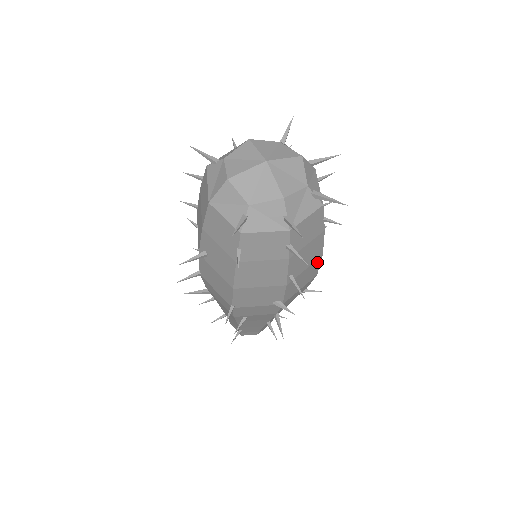
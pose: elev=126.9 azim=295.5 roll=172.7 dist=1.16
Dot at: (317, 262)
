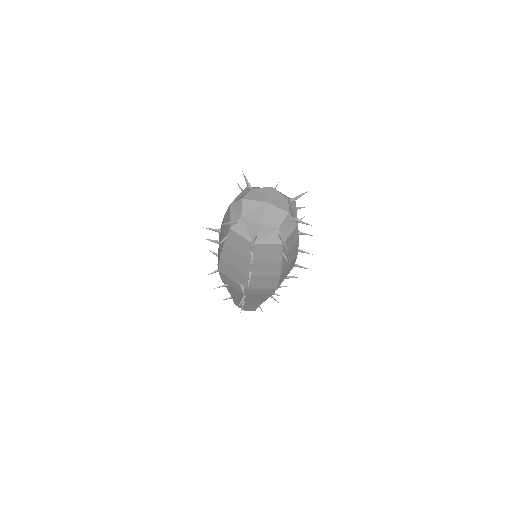
Dot at: (276, 278)
